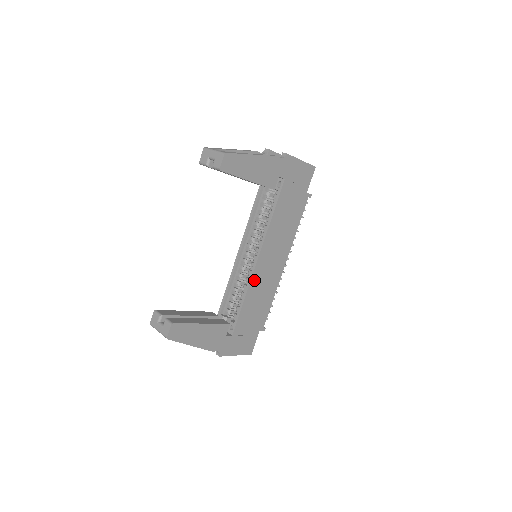
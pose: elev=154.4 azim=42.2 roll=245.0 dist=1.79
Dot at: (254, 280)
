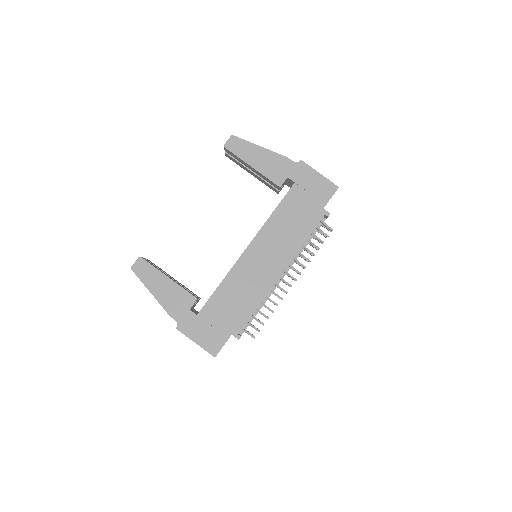
Dot at: (238, 268)
